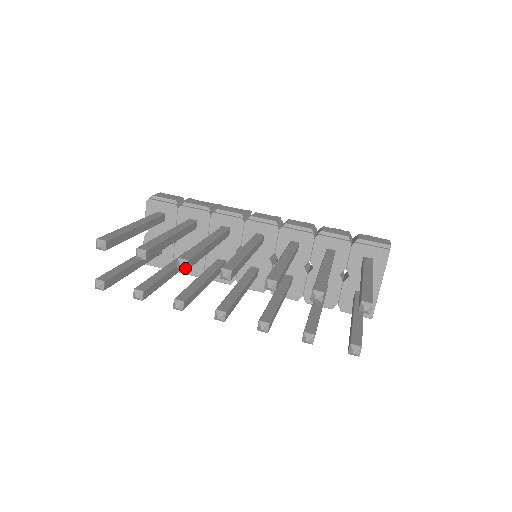
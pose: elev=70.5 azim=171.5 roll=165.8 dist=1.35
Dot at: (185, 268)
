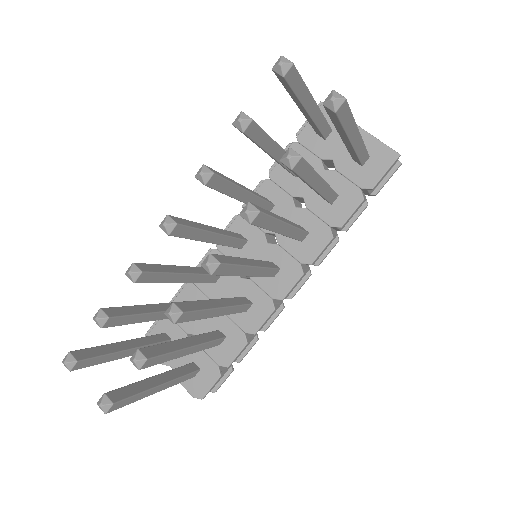
Dot at: (137, 271)
